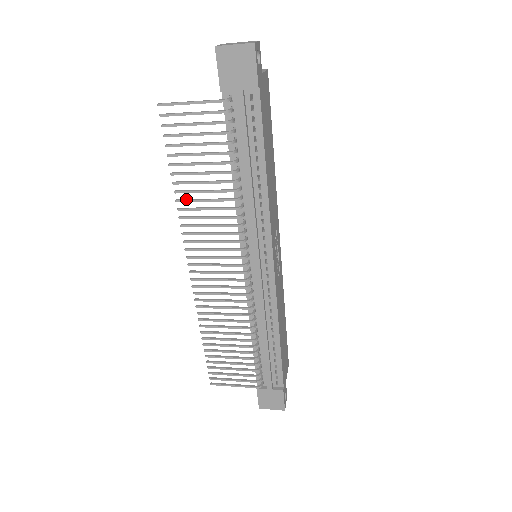
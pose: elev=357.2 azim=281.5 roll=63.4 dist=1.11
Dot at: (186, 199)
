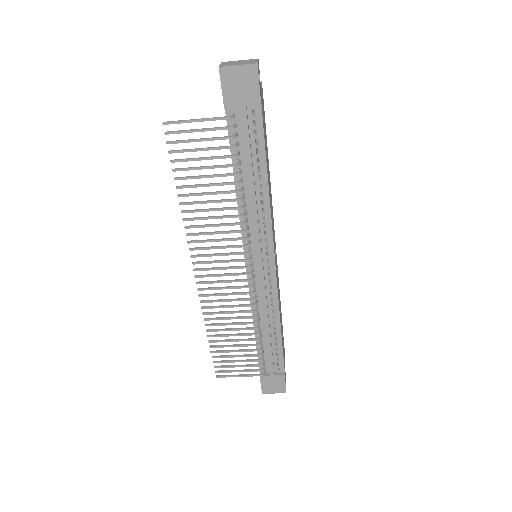
Dot at: (192, 210)
